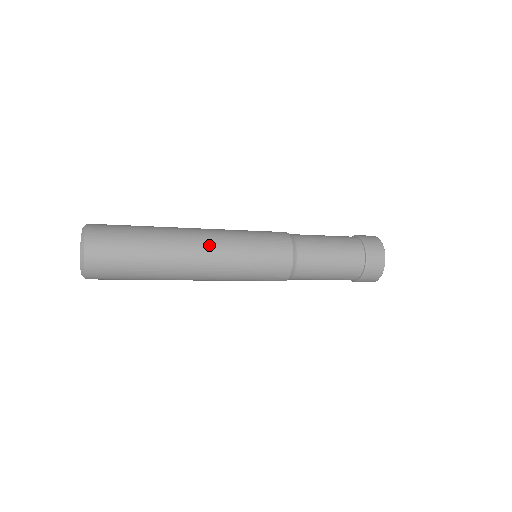
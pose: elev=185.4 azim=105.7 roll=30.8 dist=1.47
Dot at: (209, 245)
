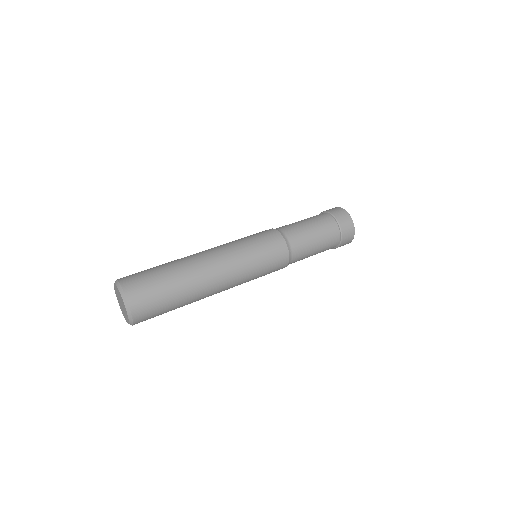
Dot at: (226, 273)
